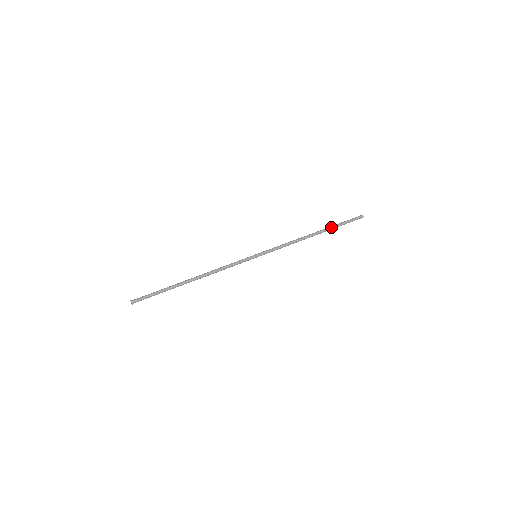
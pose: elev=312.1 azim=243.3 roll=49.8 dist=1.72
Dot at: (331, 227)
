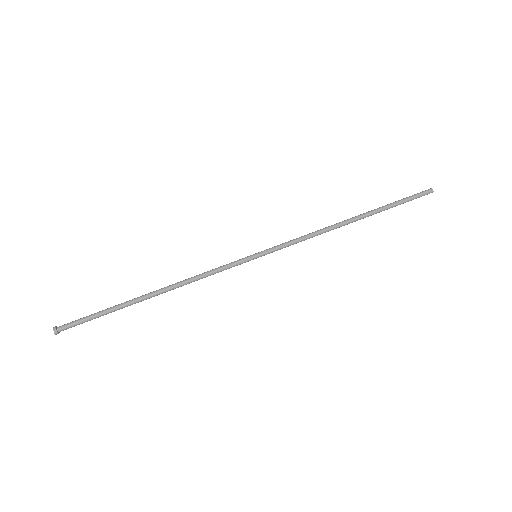
Dot at: (380, 211)
